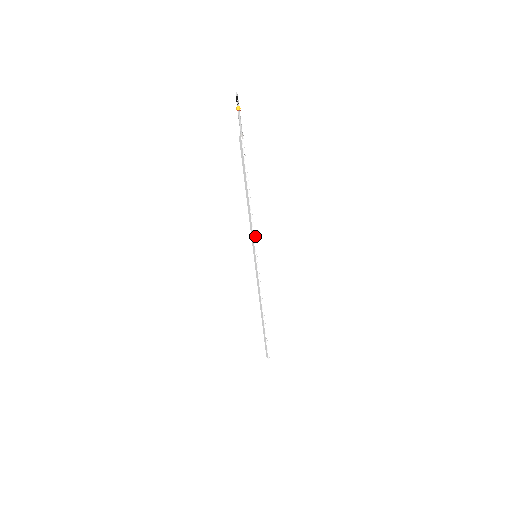
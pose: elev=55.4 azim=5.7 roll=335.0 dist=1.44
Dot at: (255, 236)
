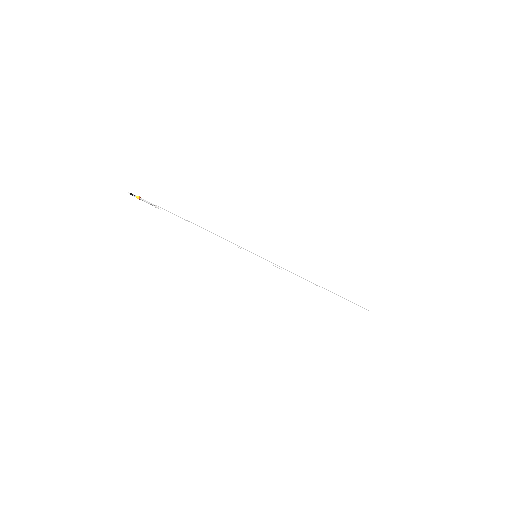
Dot at: (237, 246)
